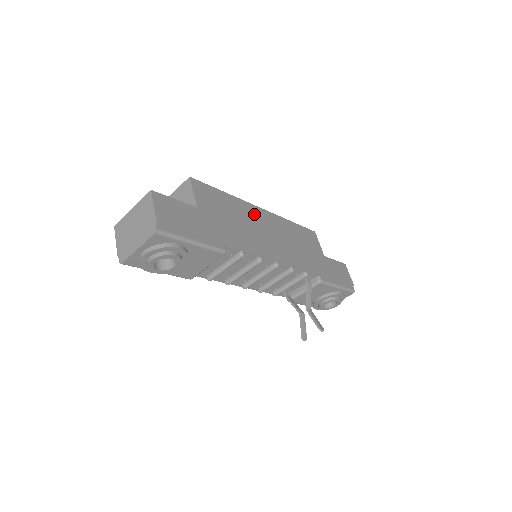
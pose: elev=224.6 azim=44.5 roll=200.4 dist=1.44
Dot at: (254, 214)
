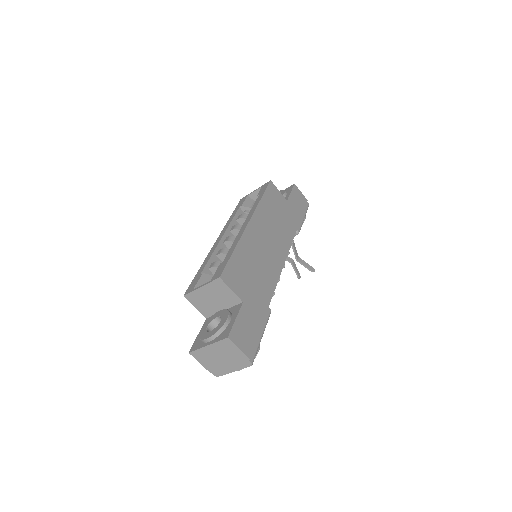
Dot at: (252, 239)
